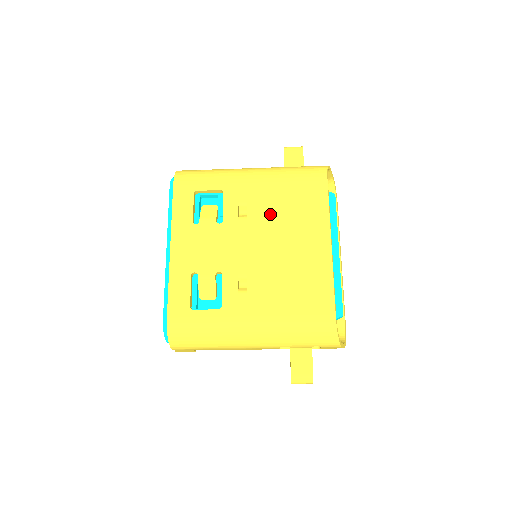
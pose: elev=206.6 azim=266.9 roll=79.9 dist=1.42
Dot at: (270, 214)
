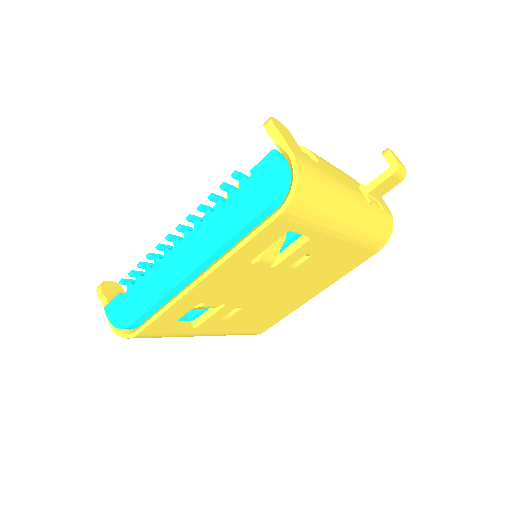
Dot at: (314, 268)
